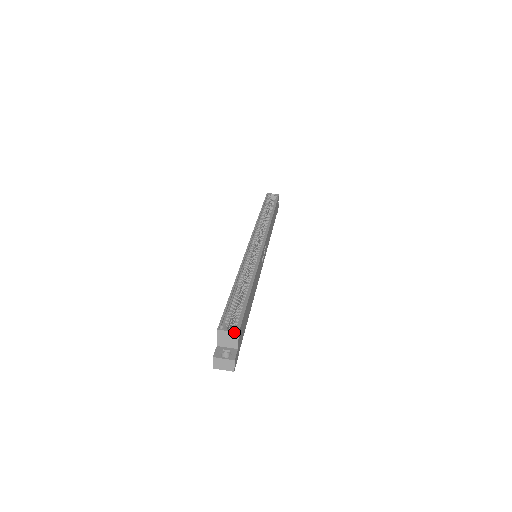
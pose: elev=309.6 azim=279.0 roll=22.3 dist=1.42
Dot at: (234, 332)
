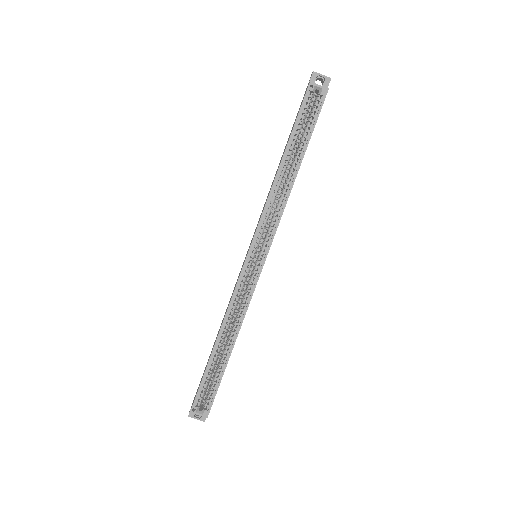
Dot at: occluded
